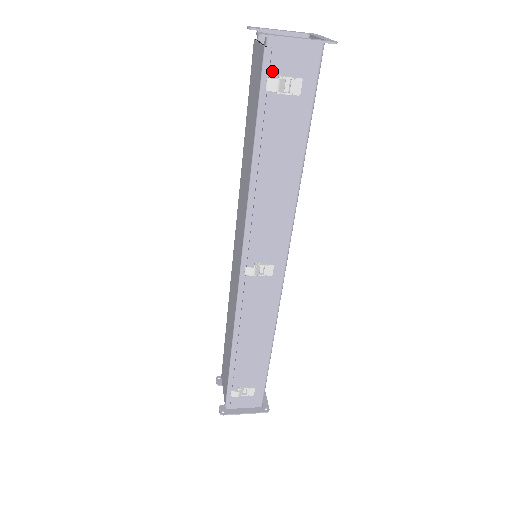
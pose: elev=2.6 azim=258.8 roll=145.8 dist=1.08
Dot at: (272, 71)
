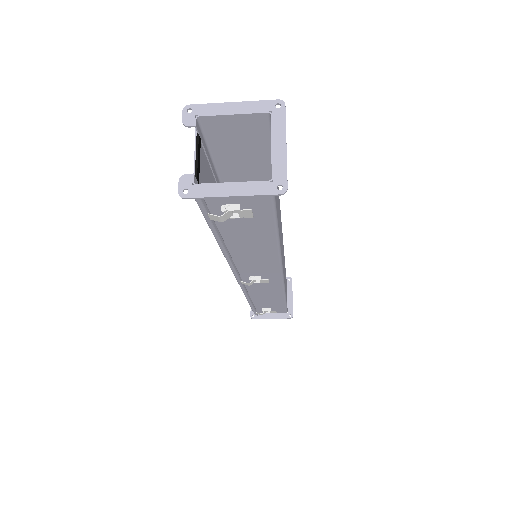
Dot at: (212, 203)
